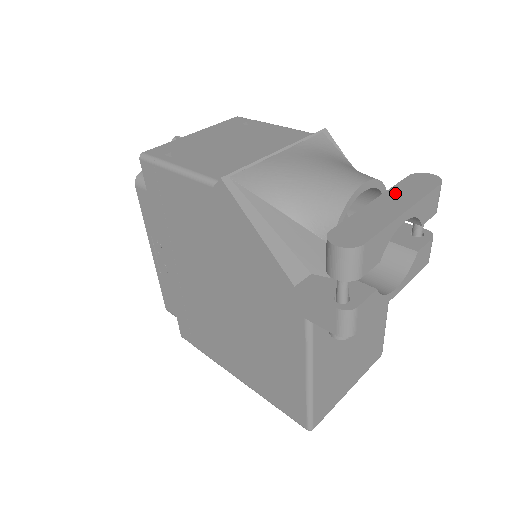
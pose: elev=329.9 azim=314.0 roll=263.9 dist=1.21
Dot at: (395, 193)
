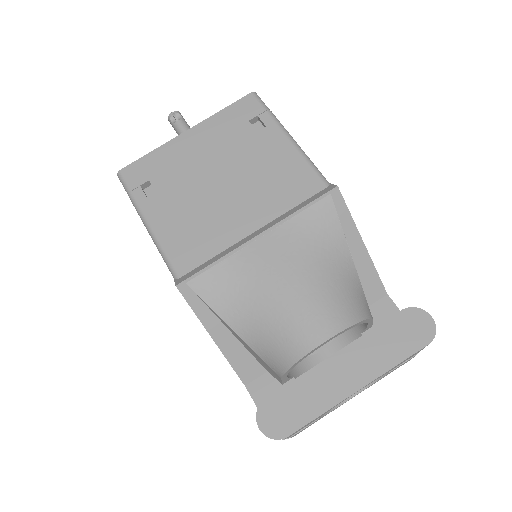
Dot at: (366, 347)
